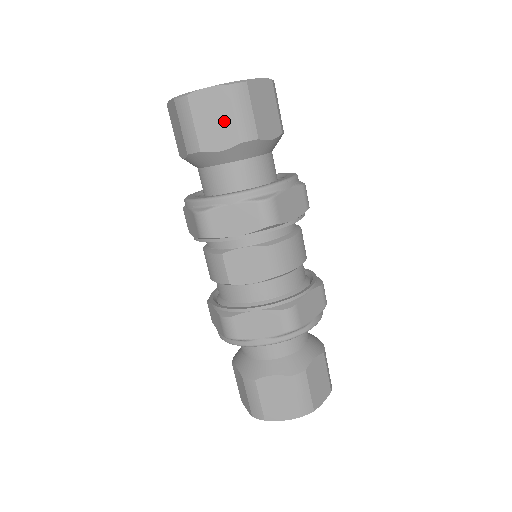
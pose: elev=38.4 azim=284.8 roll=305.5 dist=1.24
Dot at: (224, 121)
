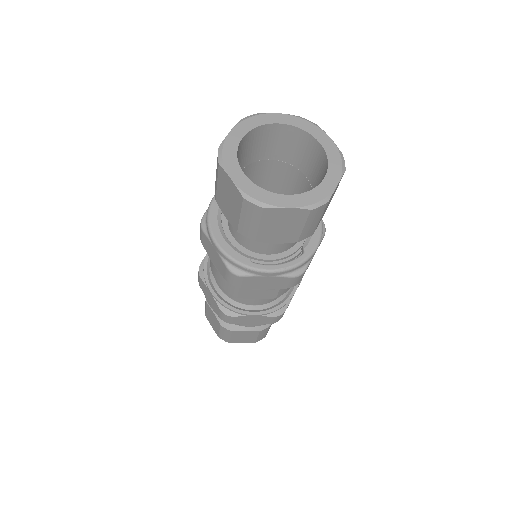
Dot at: (291, 229)
